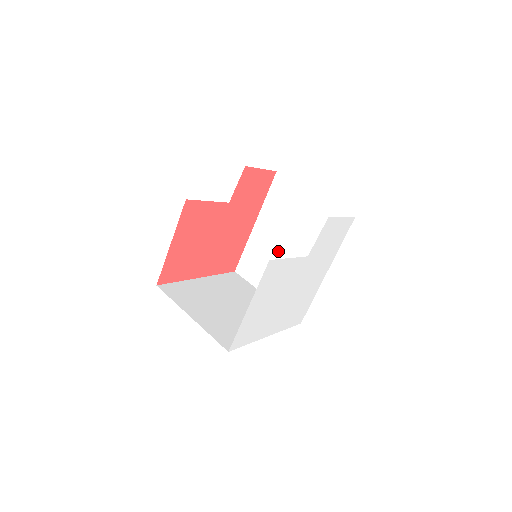
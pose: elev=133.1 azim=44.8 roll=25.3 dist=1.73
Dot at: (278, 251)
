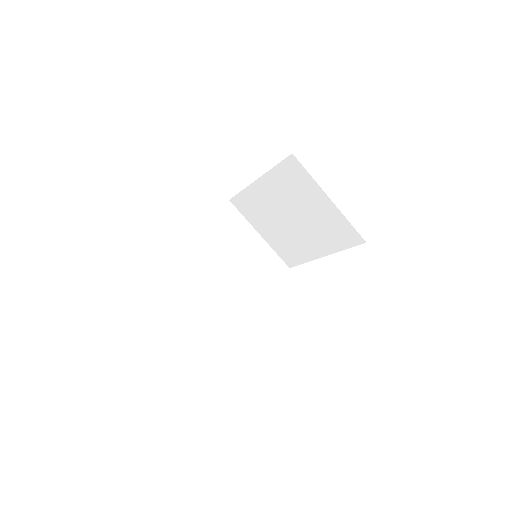
Dot at: (279, 215)
